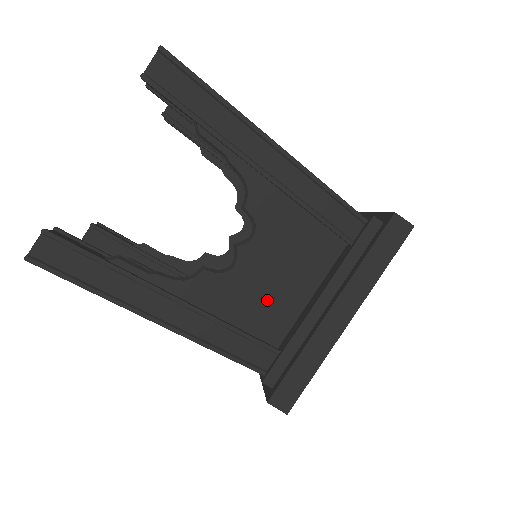
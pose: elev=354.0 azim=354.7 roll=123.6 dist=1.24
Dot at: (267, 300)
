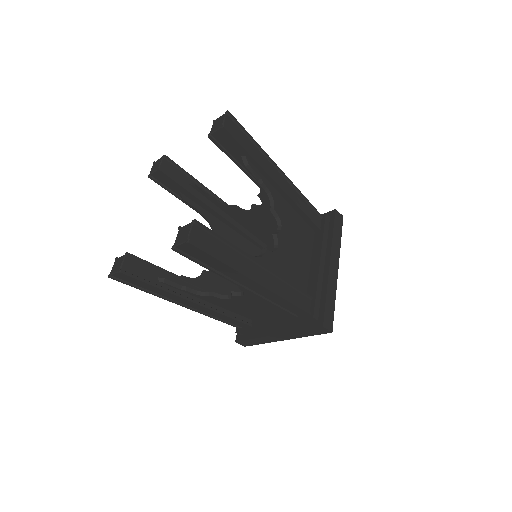
Dot at: (295, 268)
